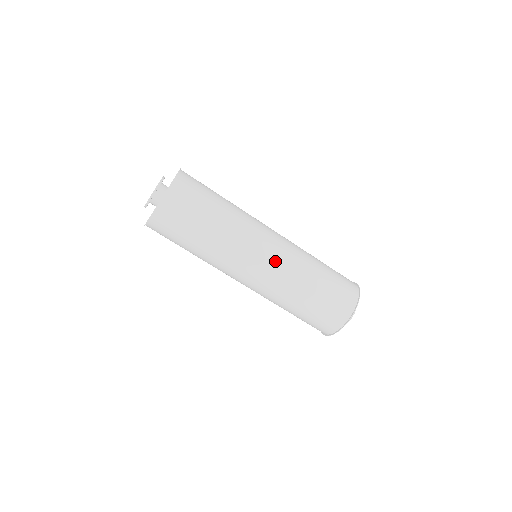
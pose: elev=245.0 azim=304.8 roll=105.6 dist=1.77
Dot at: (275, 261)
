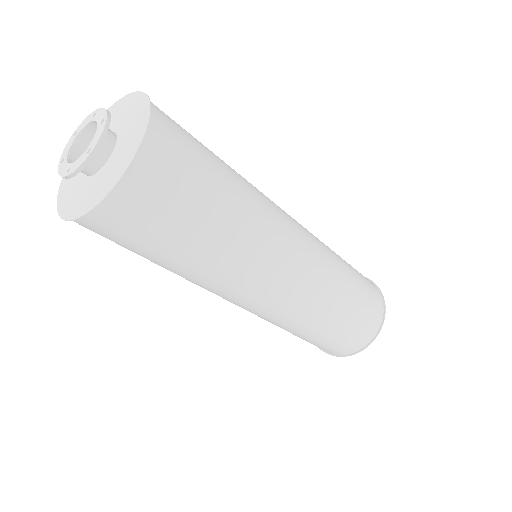
Dot at: (264, 310)
